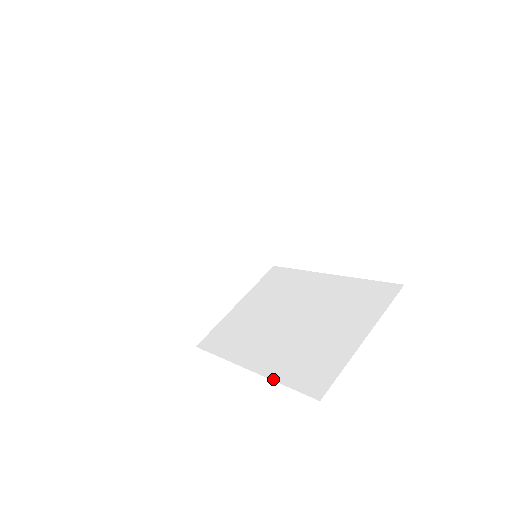
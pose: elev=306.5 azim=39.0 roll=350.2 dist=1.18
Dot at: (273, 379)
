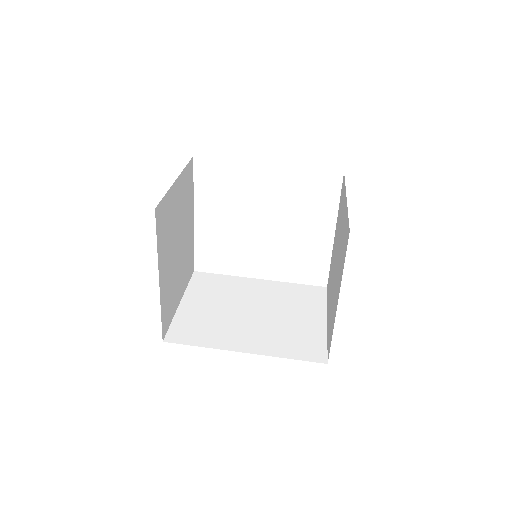
Dot at: (276, 356)
